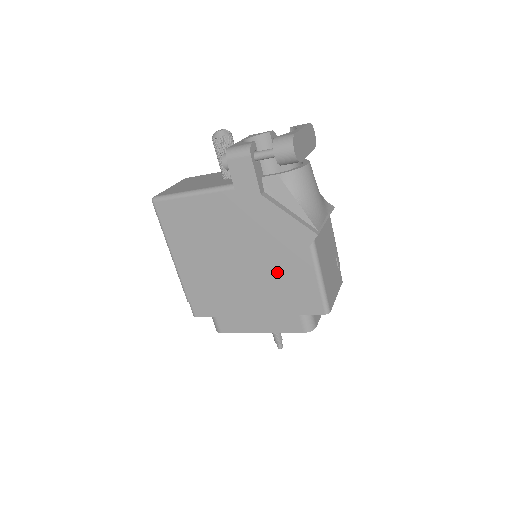
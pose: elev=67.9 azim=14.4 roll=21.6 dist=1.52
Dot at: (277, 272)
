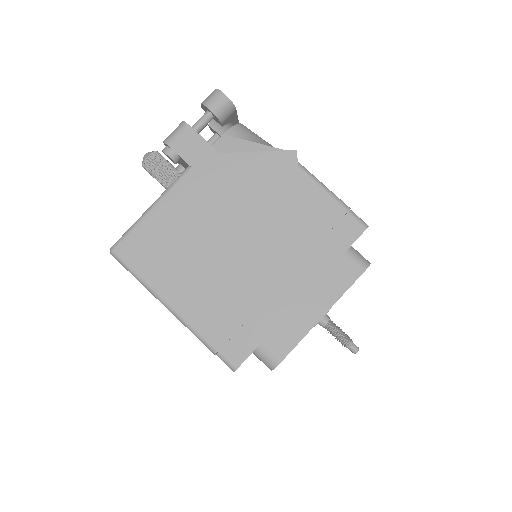
Dot at: (288, 221)
